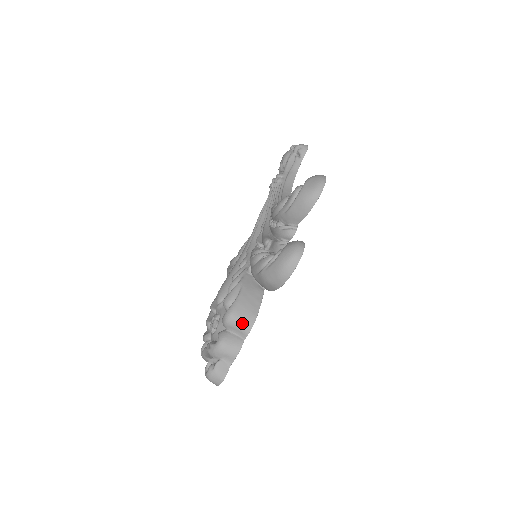
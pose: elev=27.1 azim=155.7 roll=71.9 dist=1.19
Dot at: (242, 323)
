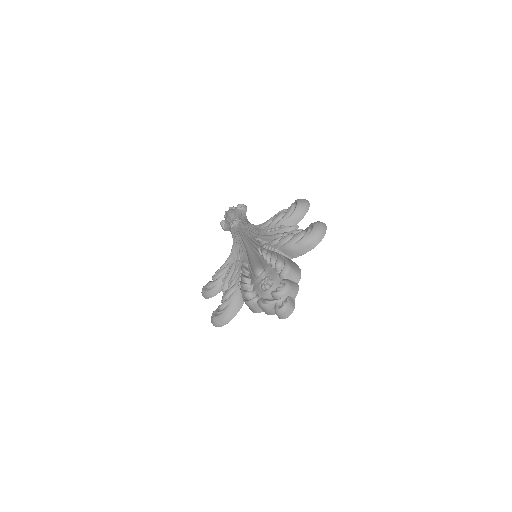
Dot at: (296, 272)
